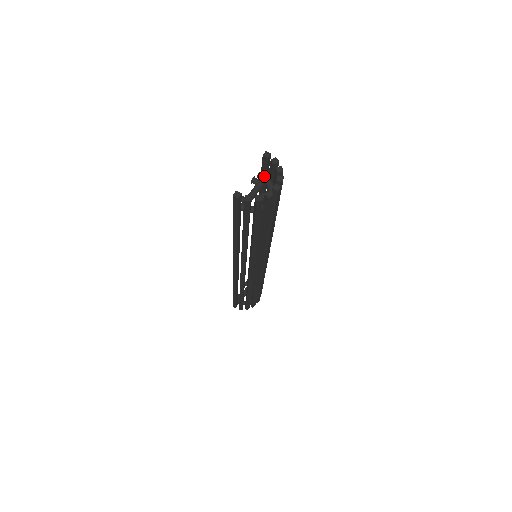
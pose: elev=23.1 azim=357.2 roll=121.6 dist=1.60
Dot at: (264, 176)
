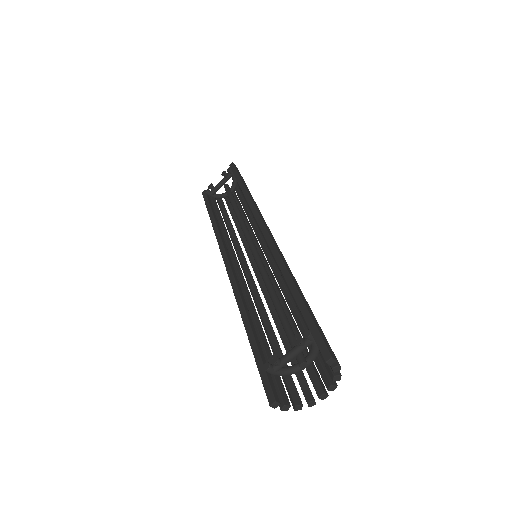
Dot at: (313, 341)
